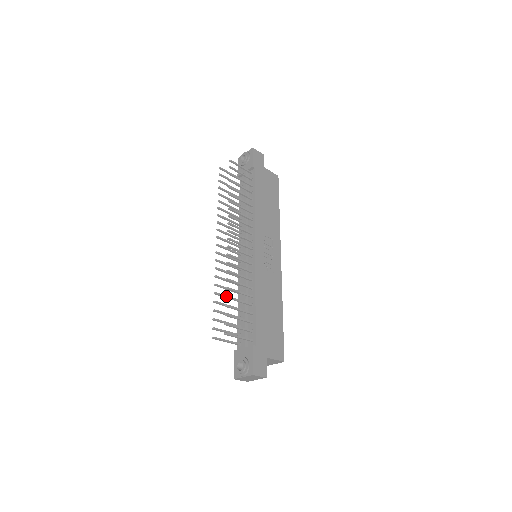
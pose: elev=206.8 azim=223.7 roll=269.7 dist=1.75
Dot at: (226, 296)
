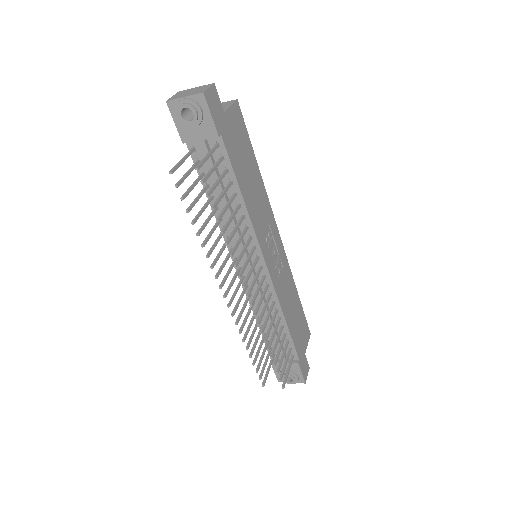
Dot at: (272, 358)
